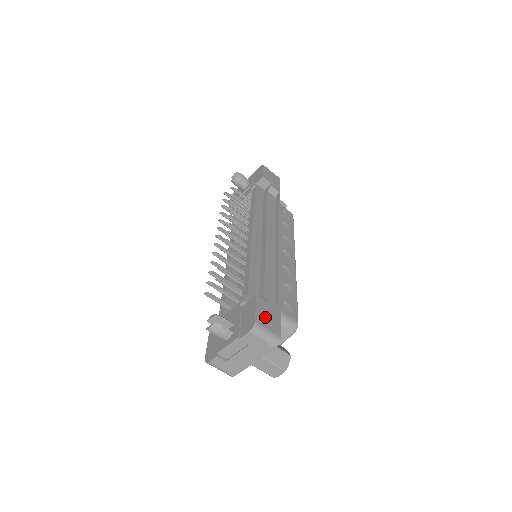
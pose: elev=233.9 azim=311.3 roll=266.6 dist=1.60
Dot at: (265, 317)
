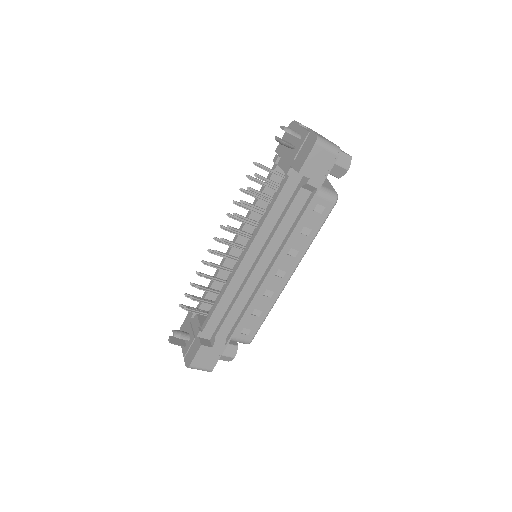
Dot at: (202, 360)
